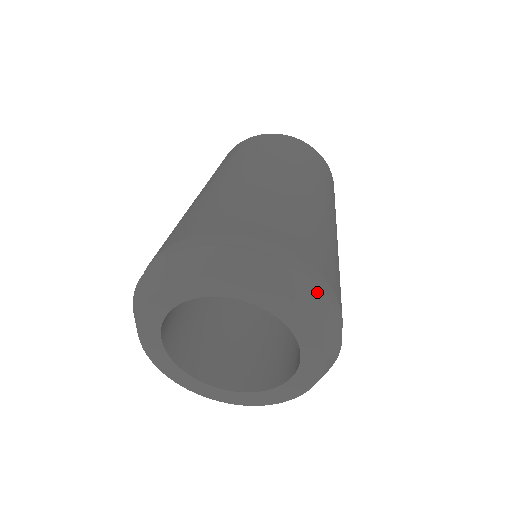
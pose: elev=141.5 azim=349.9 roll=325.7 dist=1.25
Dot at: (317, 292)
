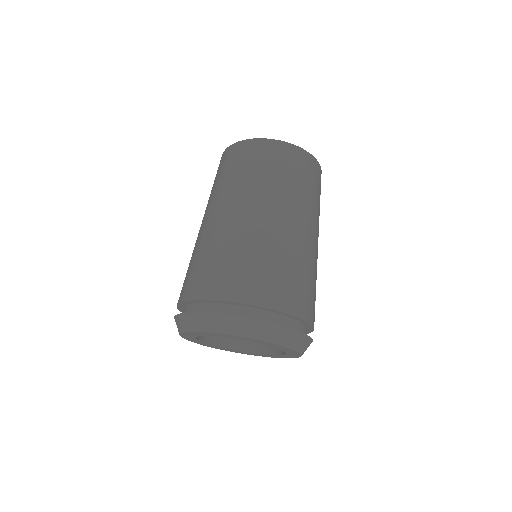
Dot at: (300, 335)
